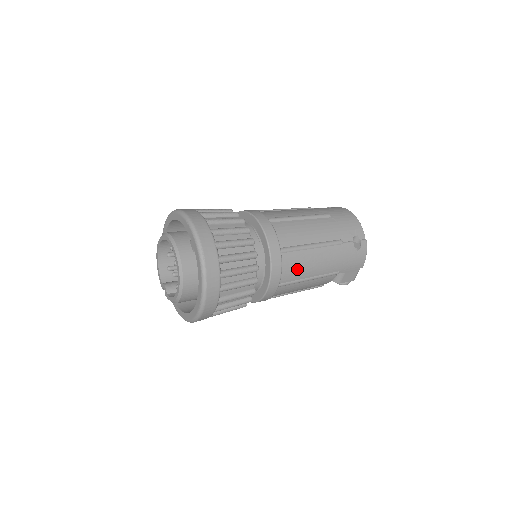
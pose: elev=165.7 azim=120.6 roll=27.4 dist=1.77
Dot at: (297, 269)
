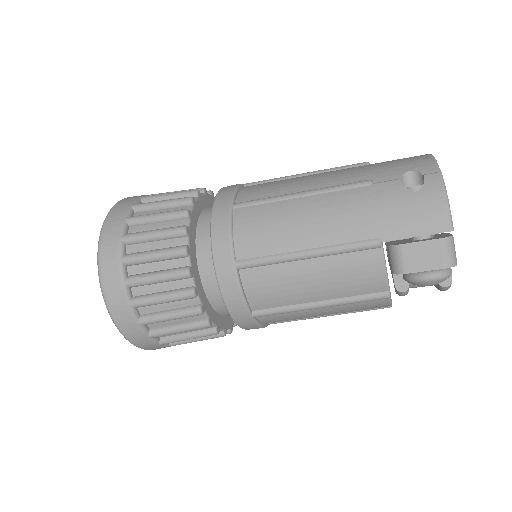
Dot at: (265, 232)
